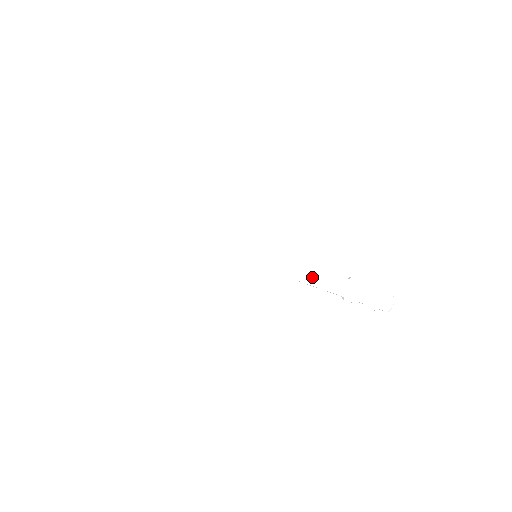
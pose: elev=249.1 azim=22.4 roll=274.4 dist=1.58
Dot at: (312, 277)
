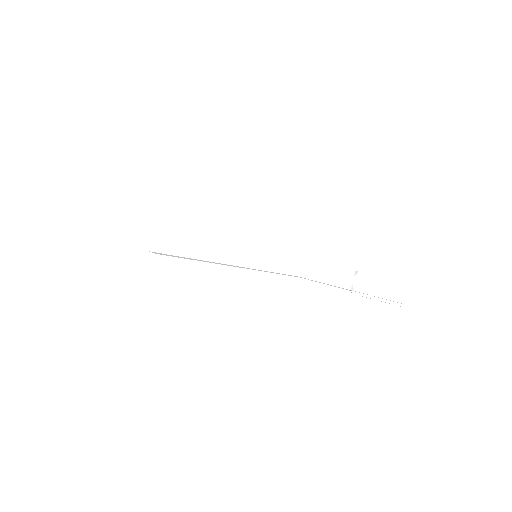
Dot at: (311, 271)
